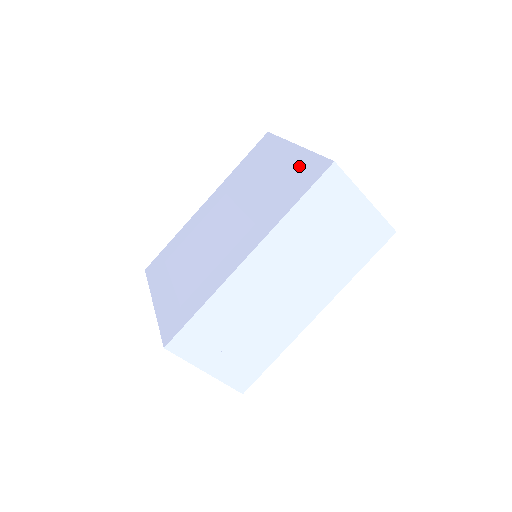
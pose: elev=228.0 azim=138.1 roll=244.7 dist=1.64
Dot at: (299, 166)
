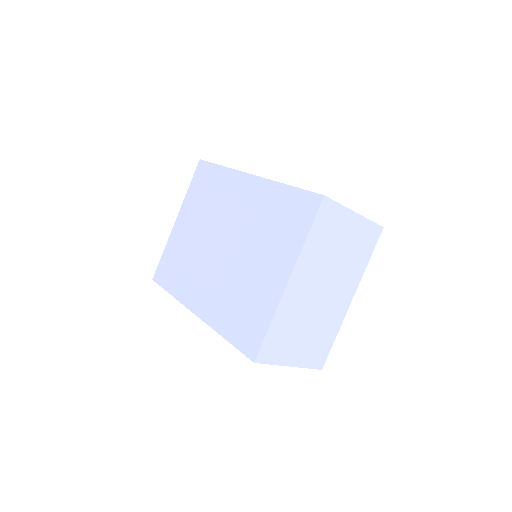
Dot at: (259, 312)
